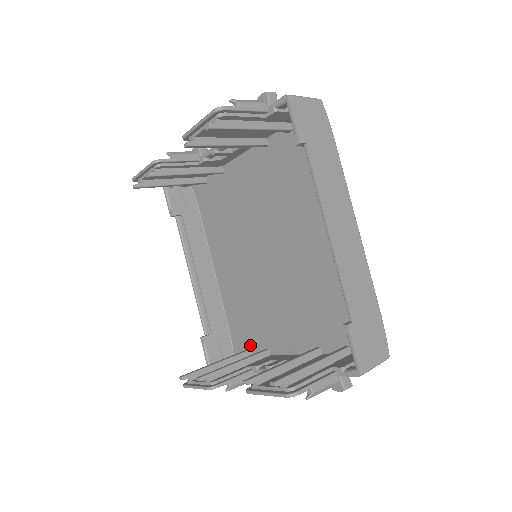
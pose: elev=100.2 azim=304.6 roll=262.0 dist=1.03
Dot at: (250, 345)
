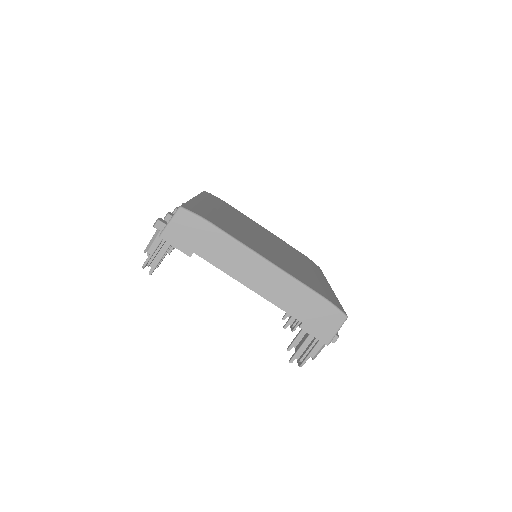
Dot at: occluded
